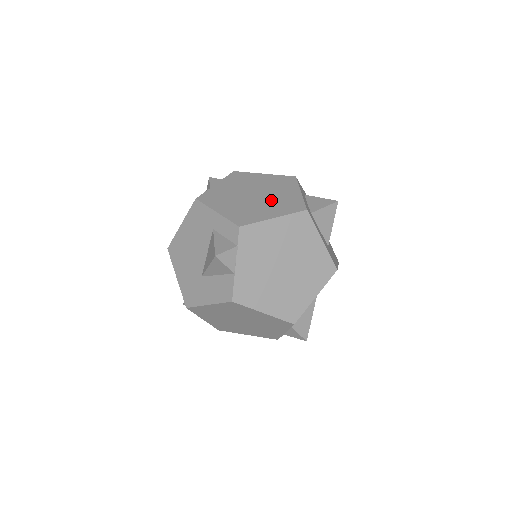
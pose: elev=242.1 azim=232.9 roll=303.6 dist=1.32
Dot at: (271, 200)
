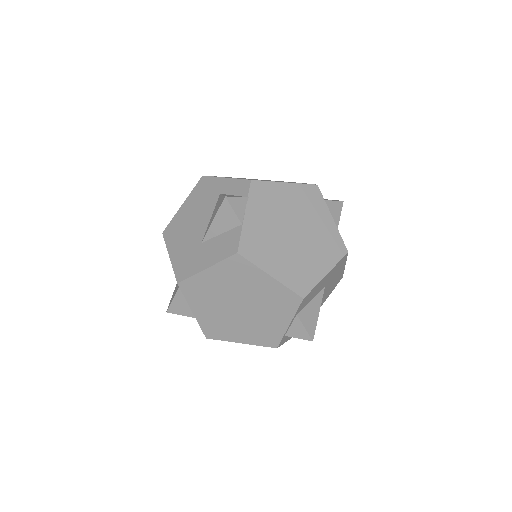
Dot at: occluded
